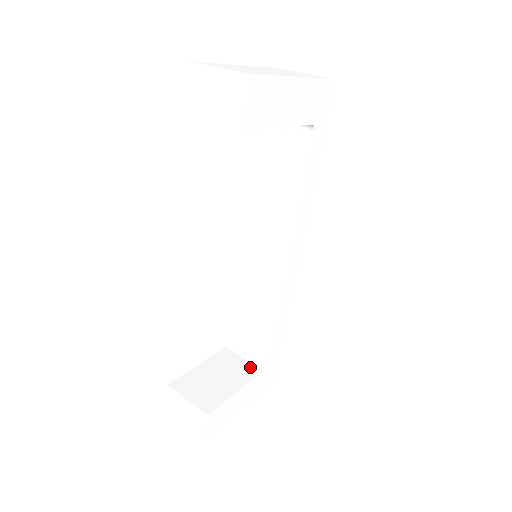
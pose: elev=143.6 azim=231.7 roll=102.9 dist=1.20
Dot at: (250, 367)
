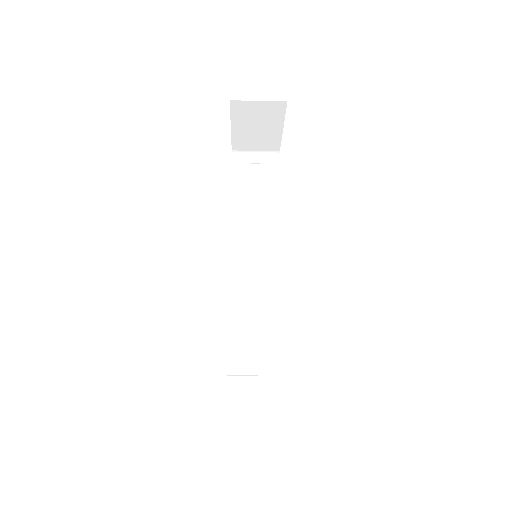
Dot at: occluded
